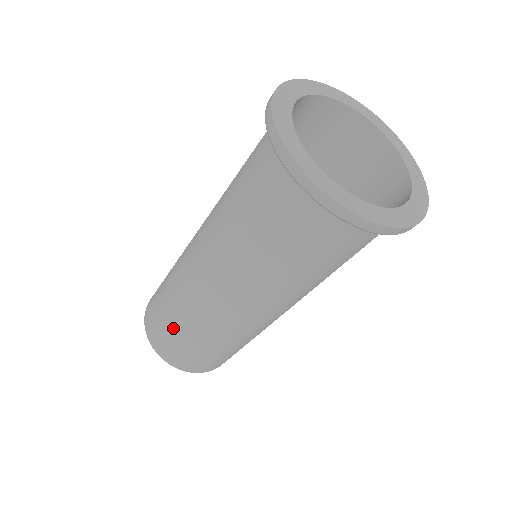
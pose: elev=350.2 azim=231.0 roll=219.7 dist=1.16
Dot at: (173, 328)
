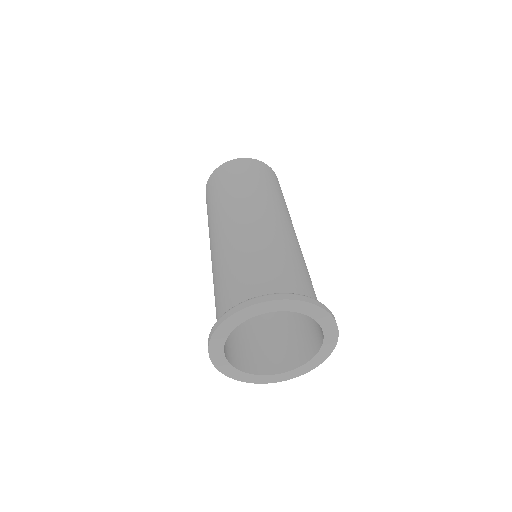
Dot at: occluded
